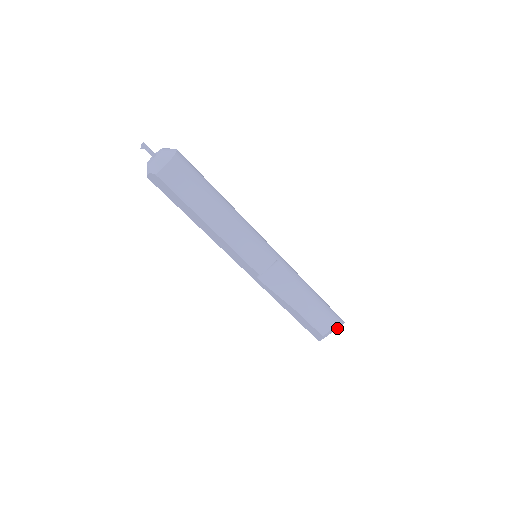
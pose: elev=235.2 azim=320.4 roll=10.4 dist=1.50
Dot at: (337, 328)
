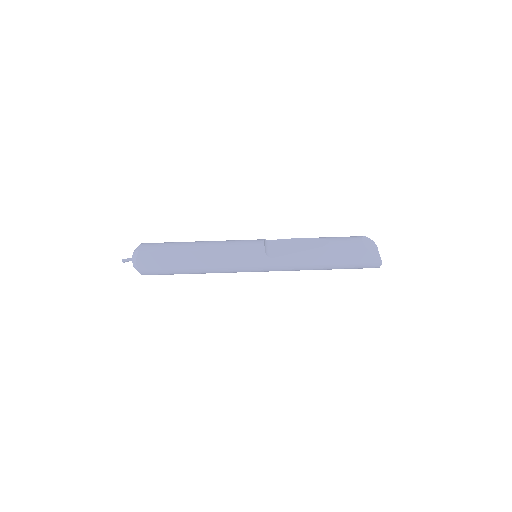
Dot at: (378, 251)
